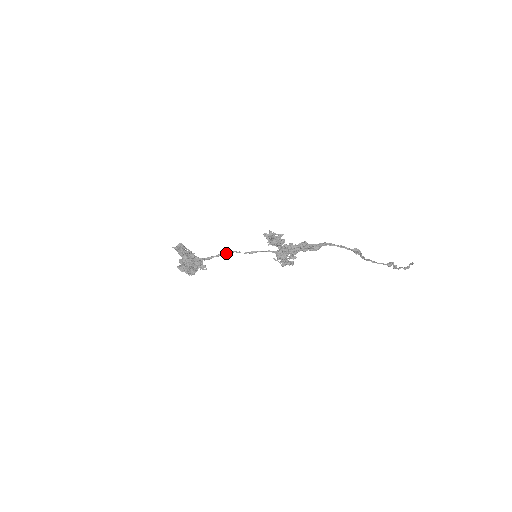
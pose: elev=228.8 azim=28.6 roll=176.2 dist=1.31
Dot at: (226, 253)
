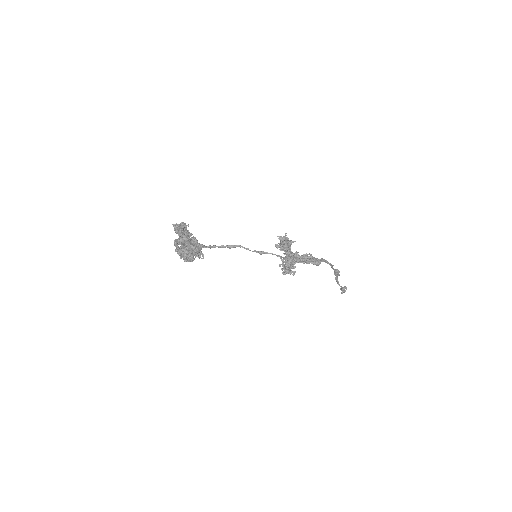
Dot at: (232, 246)
